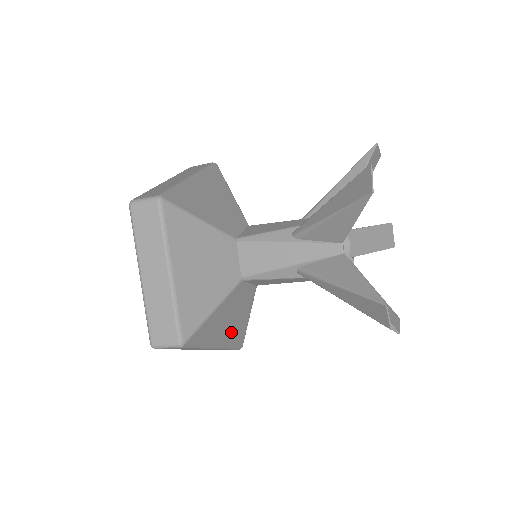
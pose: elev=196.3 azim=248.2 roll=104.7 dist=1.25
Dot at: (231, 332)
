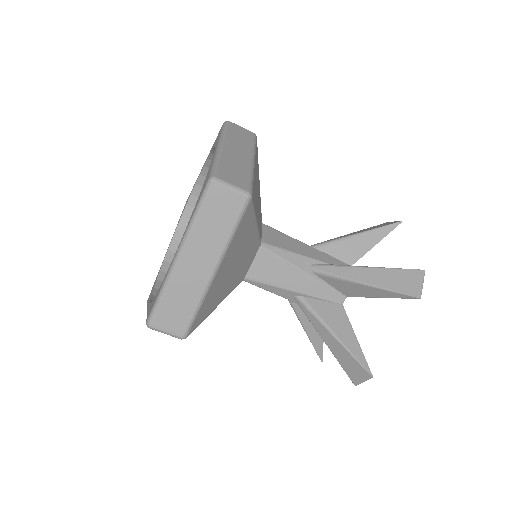
Dot at: (219, 285)
